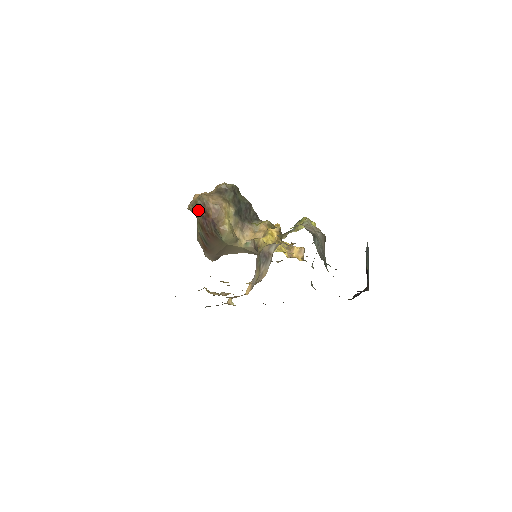
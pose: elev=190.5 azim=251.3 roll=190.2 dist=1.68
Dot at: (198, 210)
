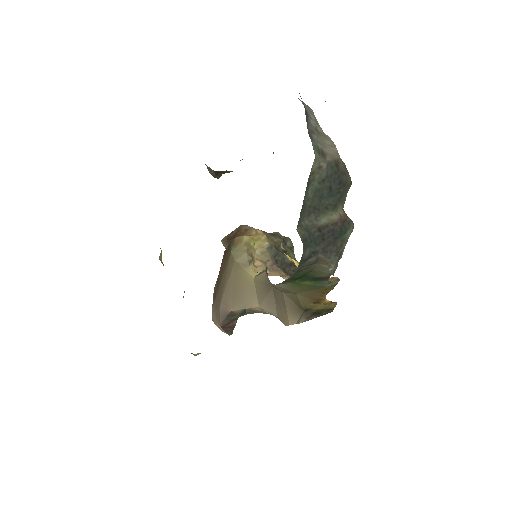
Dot at: (229, 237)
